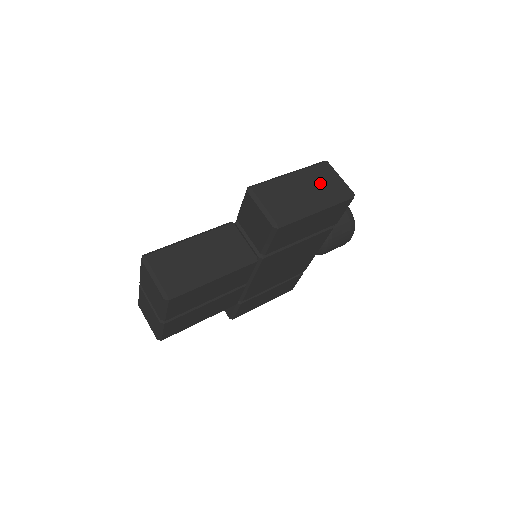
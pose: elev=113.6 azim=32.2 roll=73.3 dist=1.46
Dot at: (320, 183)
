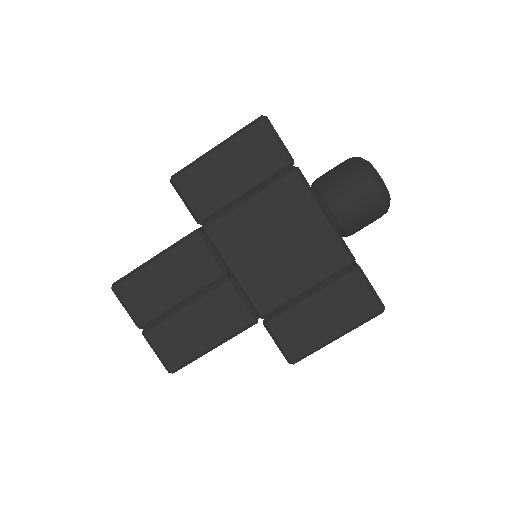
Dot at: occluded
